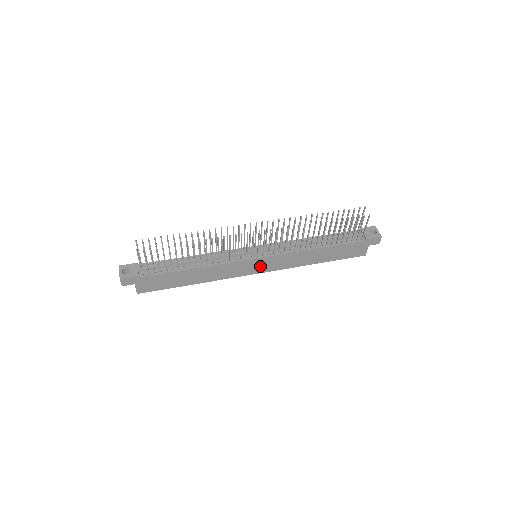
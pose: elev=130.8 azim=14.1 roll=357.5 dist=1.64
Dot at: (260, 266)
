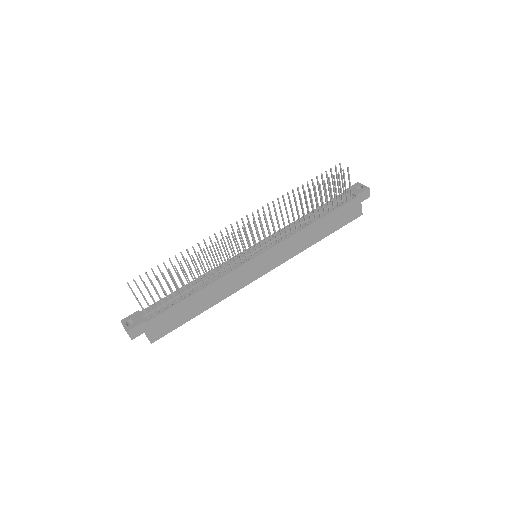
Dot at: (264, 264)
